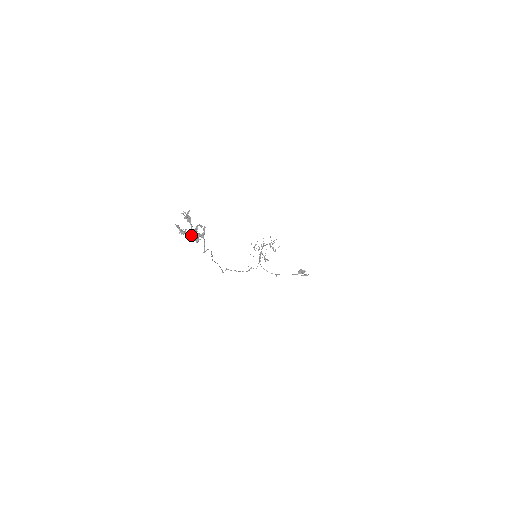
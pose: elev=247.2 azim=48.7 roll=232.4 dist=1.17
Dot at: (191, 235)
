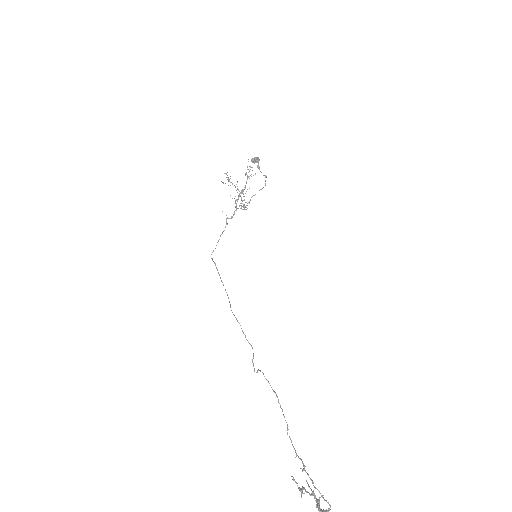
Dot at: occluded
